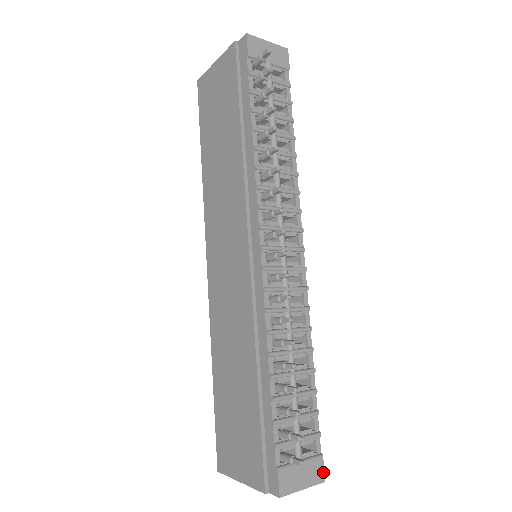
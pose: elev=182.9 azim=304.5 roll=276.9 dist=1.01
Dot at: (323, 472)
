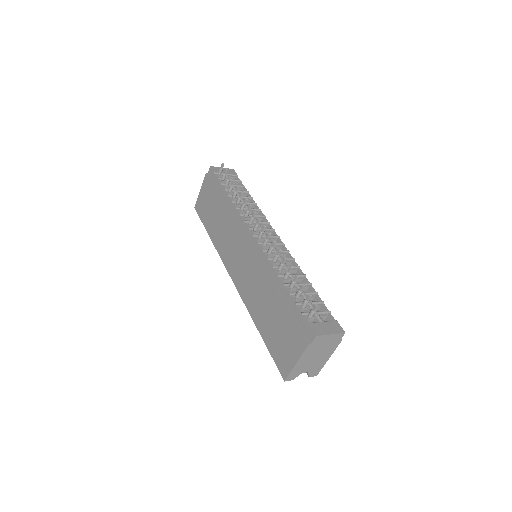
Dot at: (341, 328)
